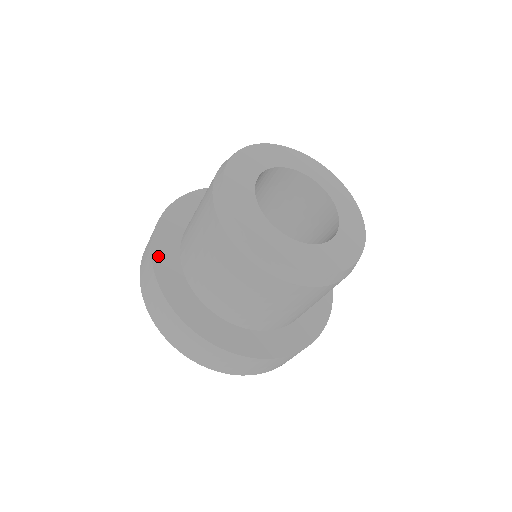
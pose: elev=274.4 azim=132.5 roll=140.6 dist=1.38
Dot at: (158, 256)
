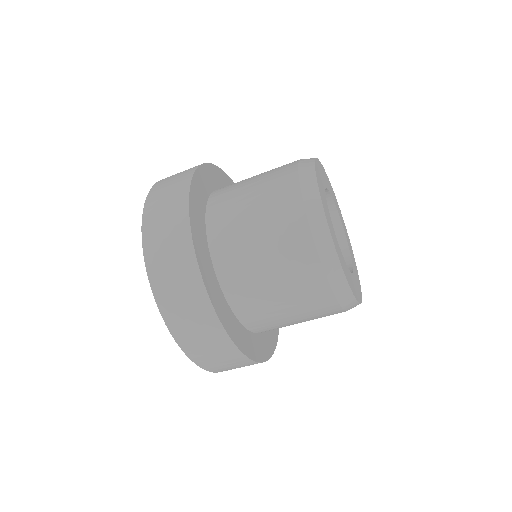
Dot at: (225, 176)
